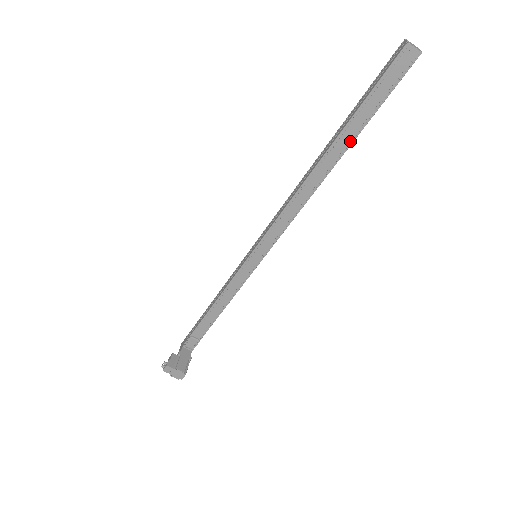
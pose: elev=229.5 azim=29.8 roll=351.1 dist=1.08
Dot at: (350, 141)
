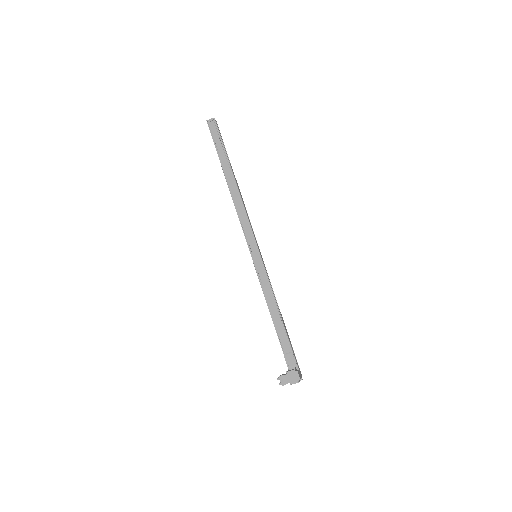
Dot at: (228, 164)
